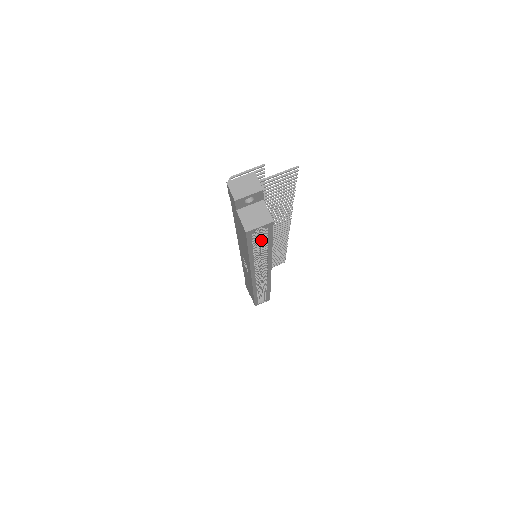
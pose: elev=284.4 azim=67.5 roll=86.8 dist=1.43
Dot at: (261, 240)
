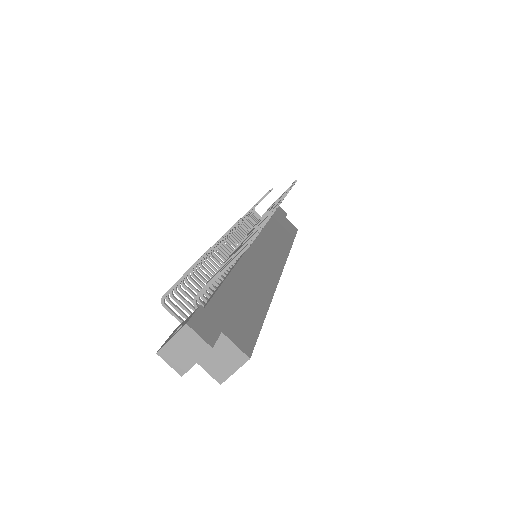
Dot at: occluded
